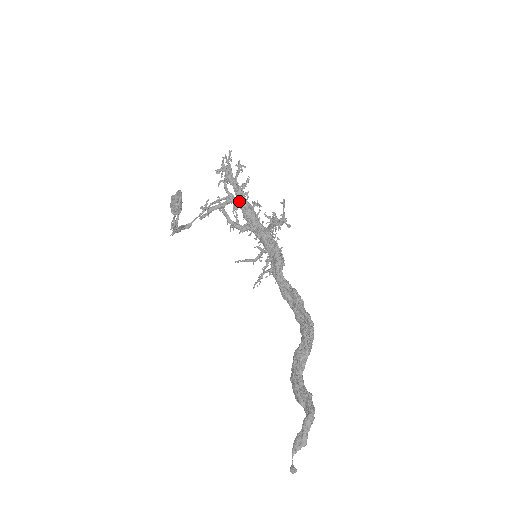
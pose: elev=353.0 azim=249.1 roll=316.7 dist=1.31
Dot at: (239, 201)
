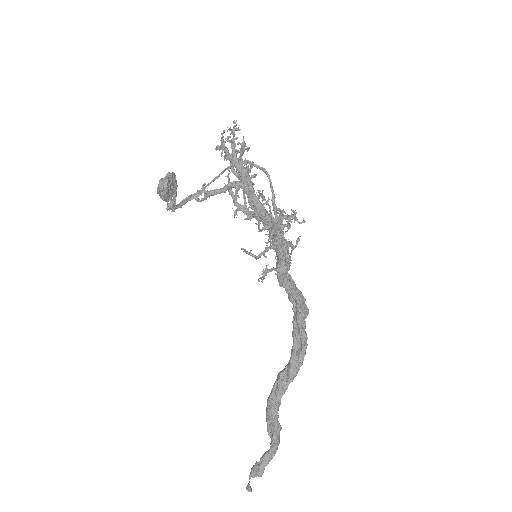
Dot at: (243, 186)
